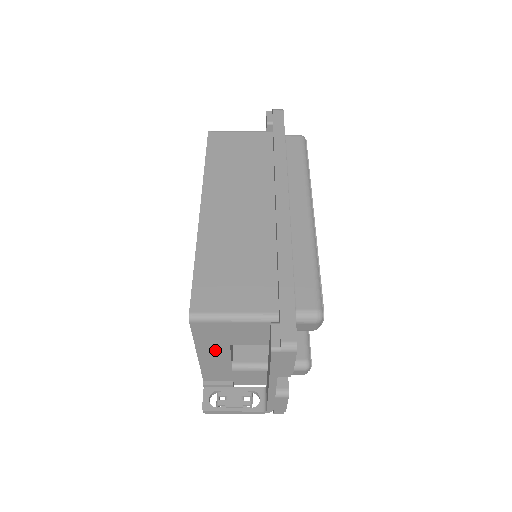
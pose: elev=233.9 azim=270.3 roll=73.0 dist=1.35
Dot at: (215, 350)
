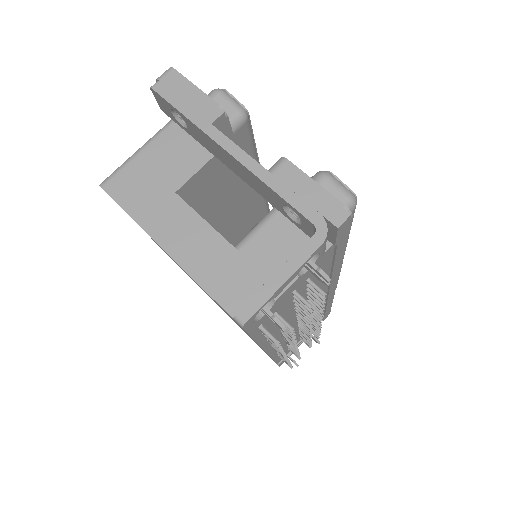
Dot at: (171, 219)
